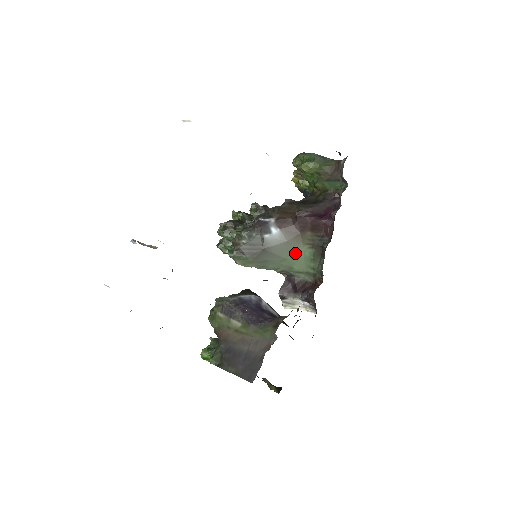
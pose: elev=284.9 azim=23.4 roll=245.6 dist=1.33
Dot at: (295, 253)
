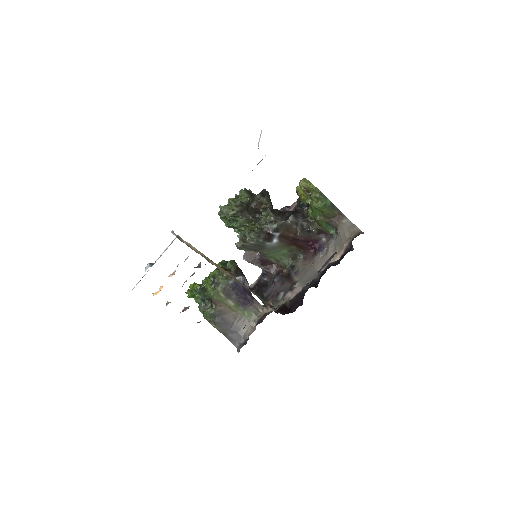
Dot at: (277, 251)
